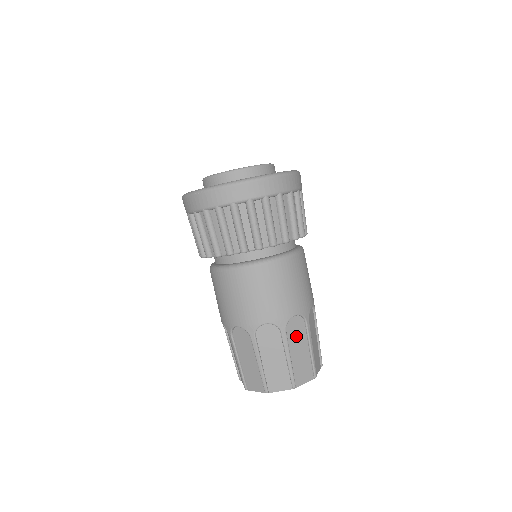
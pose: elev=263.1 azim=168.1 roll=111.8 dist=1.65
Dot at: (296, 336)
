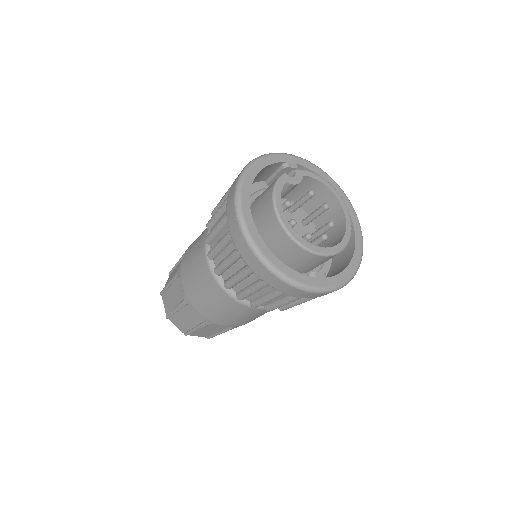
Dot at: (216, 326)
